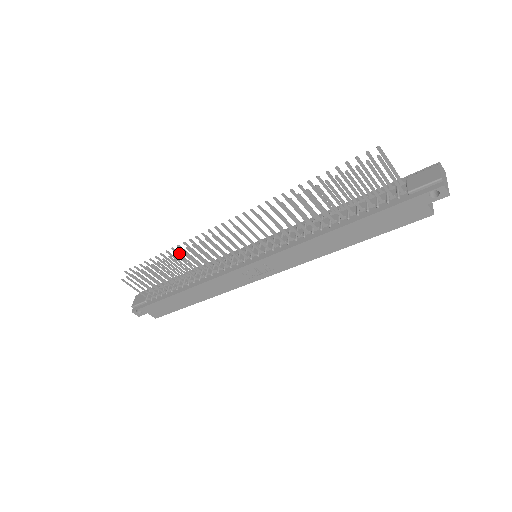
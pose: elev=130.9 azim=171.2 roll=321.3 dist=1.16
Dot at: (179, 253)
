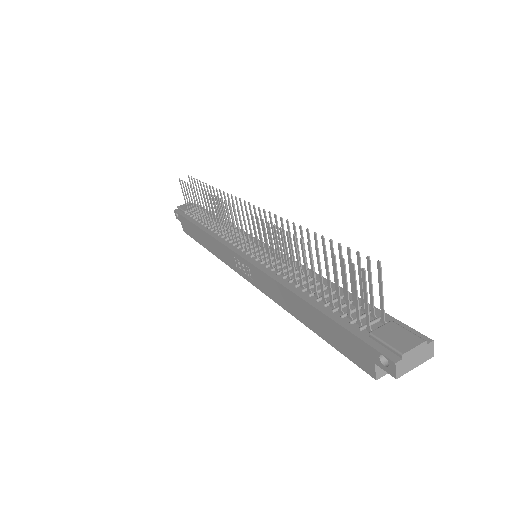
Dot at: occluded
